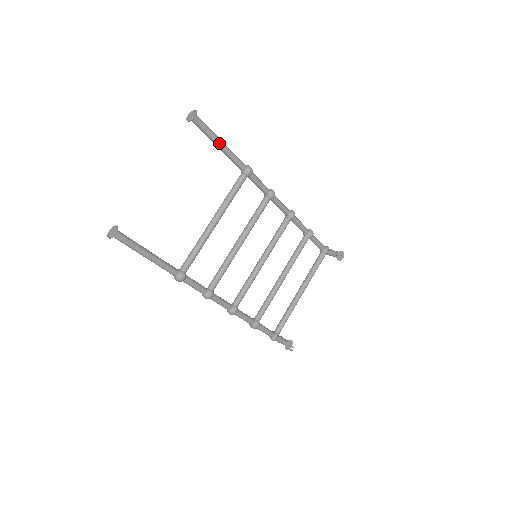
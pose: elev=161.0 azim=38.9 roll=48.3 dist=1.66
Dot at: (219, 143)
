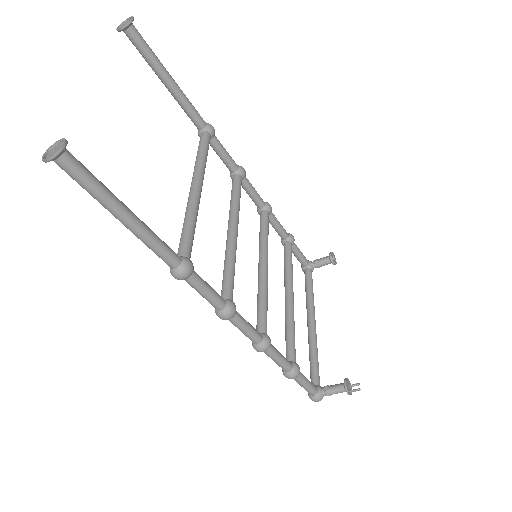
Dot at: (168, 75)
